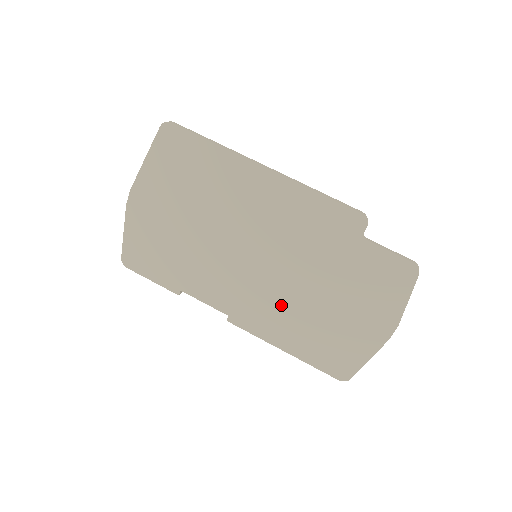
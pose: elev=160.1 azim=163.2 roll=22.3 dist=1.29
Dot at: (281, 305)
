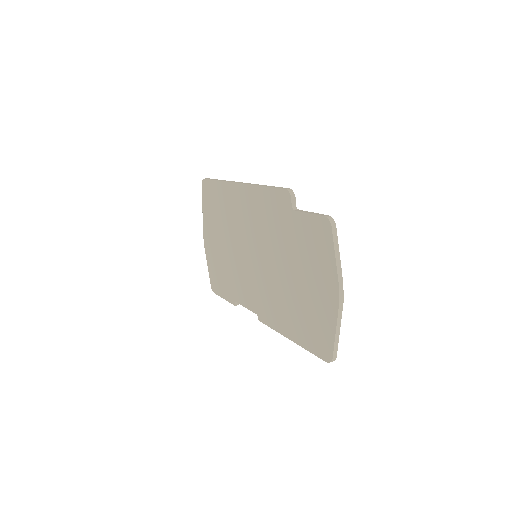
Dot at: (276, 294)
